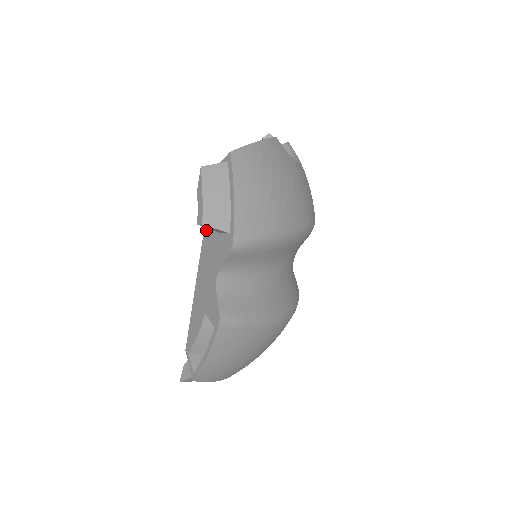
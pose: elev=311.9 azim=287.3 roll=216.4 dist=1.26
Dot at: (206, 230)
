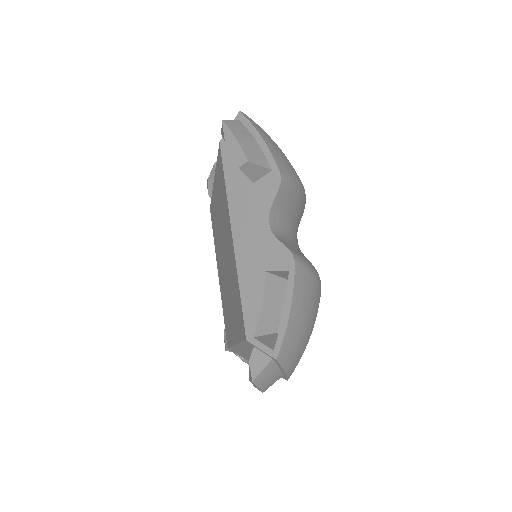
Dot at: (231, 196)
